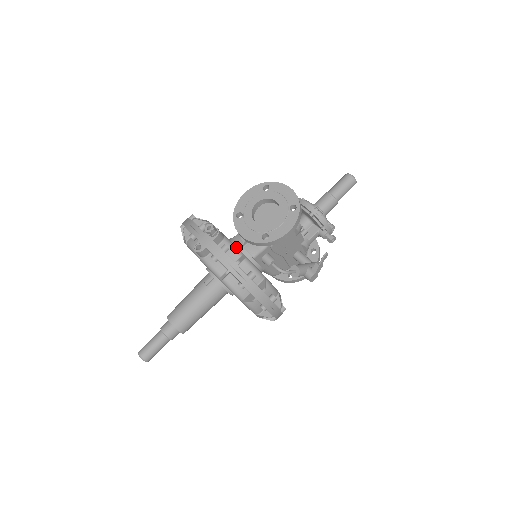
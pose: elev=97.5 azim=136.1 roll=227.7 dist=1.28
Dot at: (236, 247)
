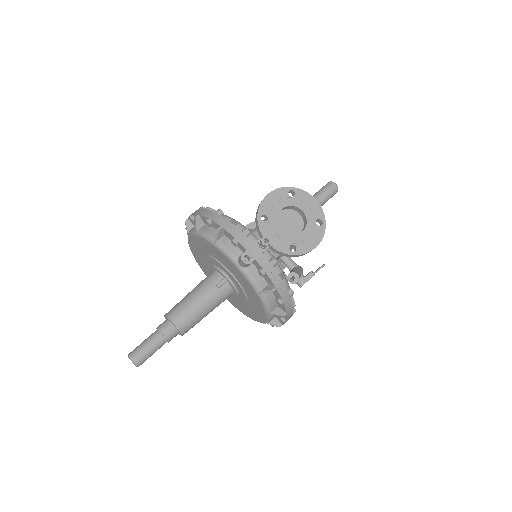
Dot at: occluded
